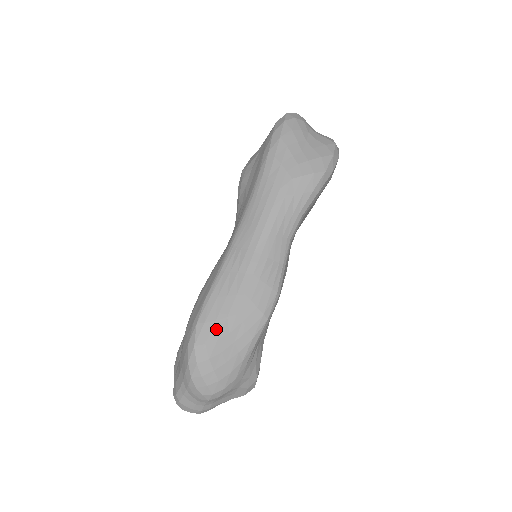
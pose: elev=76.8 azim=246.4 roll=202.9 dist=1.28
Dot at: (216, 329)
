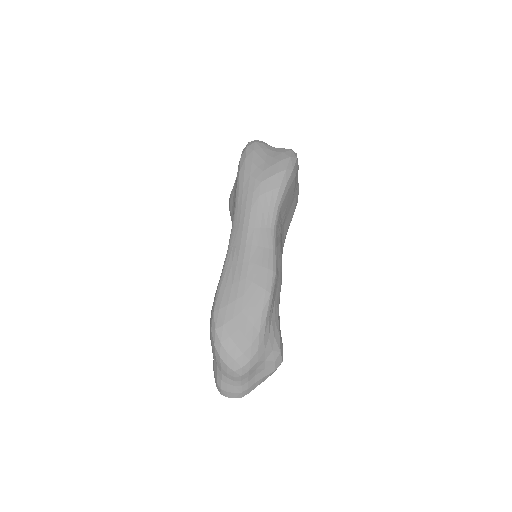
Dot at: (229, 311)
